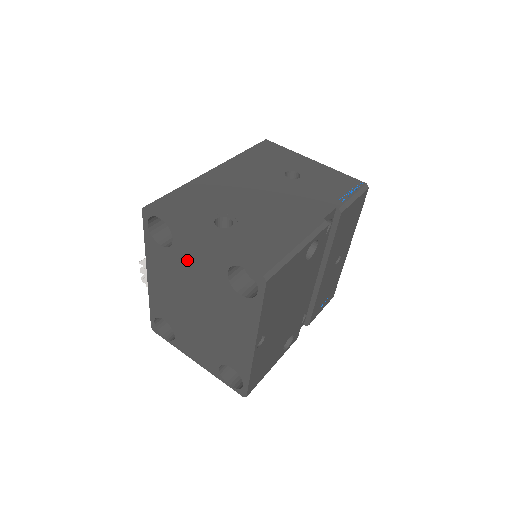
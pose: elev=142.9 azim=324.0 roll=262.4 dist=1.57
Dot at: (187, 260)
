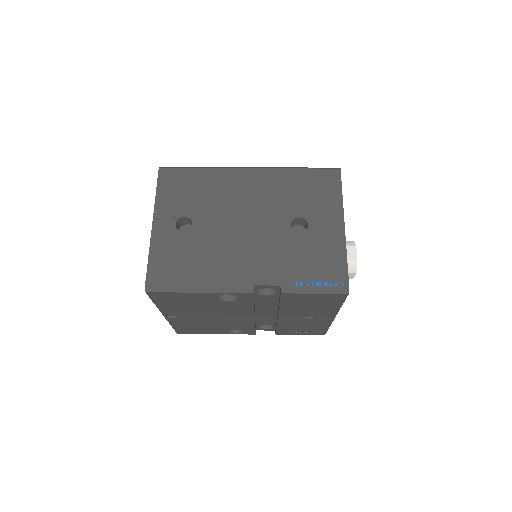
Dot at: occluded
